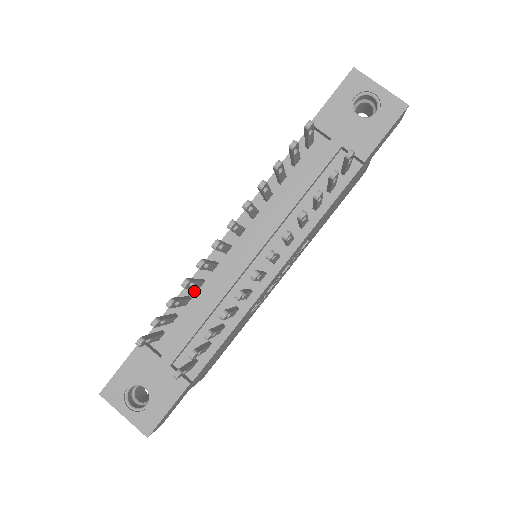
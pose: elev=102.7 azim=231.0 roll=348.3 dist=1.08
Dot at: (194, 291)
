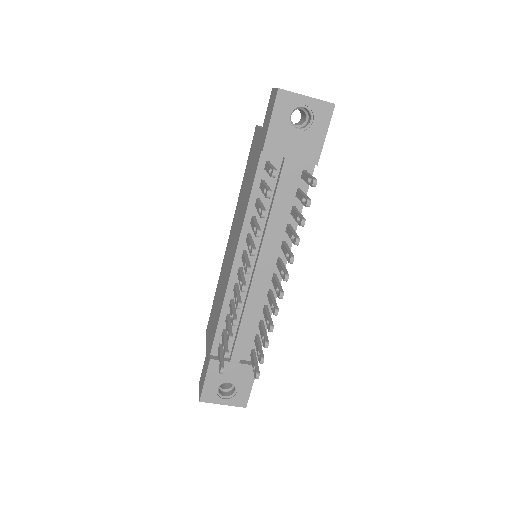
Dot at: occluded
